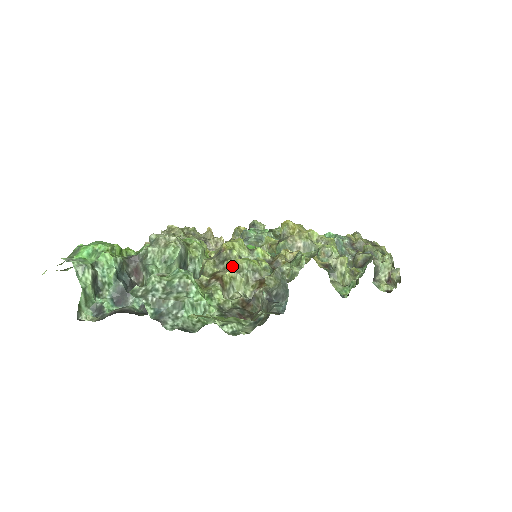
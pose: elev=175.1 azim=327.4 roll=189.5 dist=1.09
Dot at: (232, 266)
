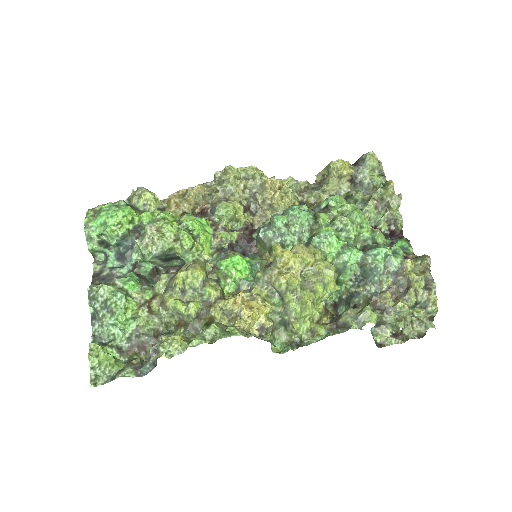
Dot at: (163, 302)
